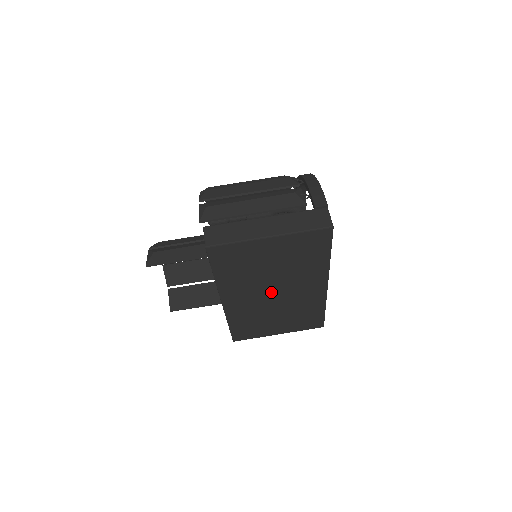
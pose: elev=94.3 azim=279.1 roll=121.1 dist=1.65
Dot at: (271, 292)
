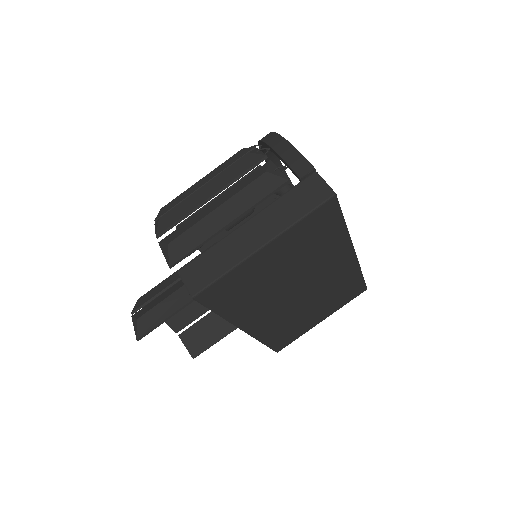
Dot at: (294, 293)
